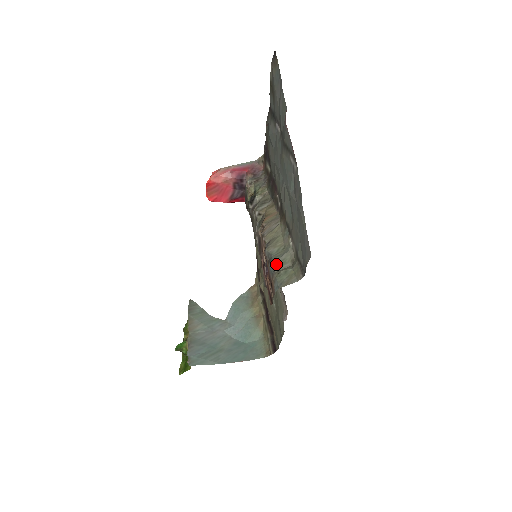
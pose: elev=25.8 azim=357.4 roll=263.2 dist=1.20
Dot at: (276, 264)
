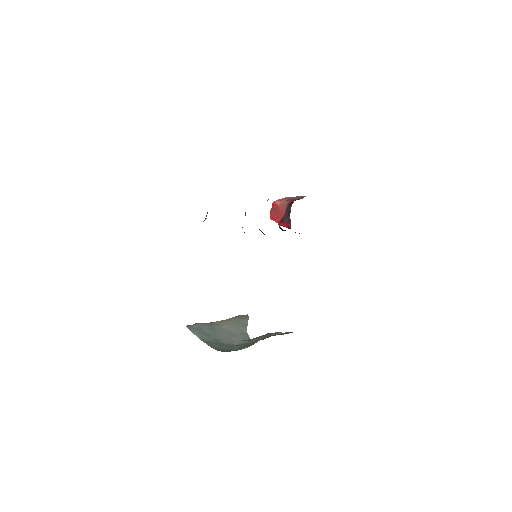
Dot at: occluded
